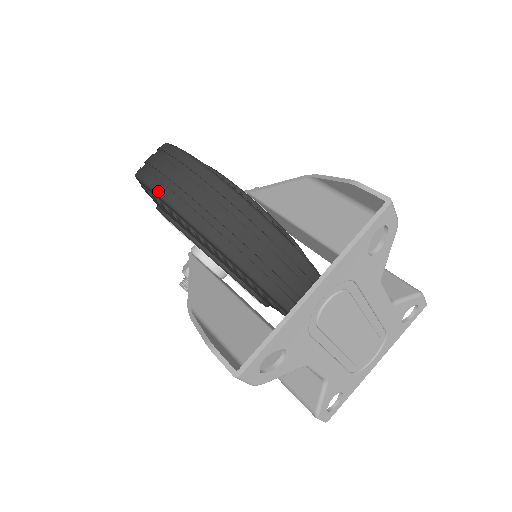
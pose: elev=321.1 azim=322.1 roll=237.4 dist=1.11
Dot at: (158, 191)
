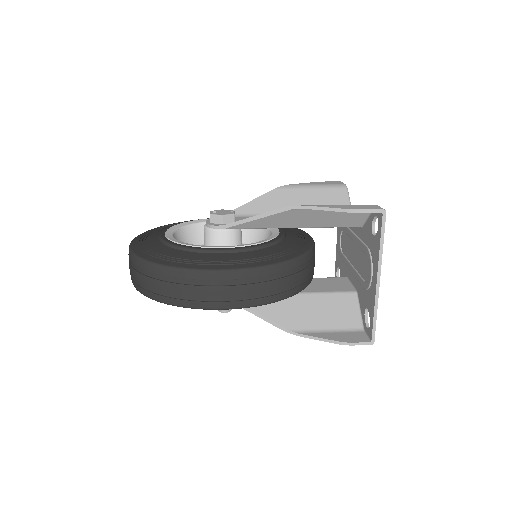
Dot at: (227, 308)
